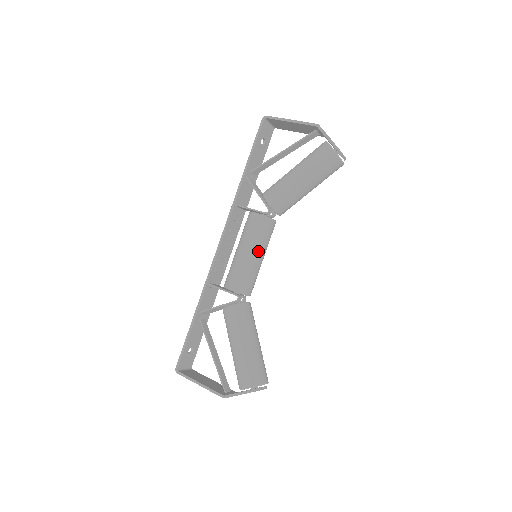
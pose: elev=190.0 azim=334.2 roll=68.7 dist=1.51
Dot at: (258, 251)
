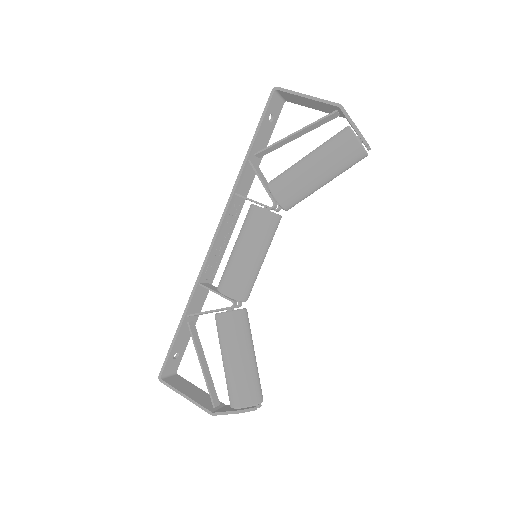
Dot at: (259, 252)
